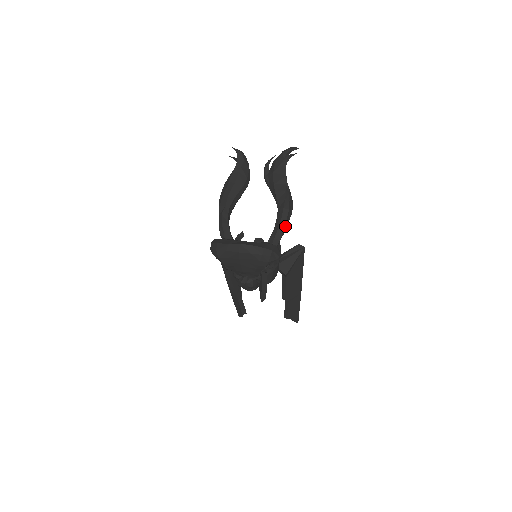
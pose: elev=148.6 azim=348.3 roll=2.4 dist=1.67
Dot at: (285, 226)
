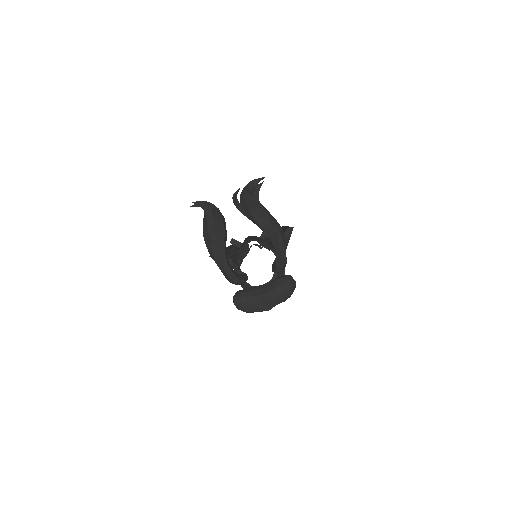
Dot at: (285, 253)
